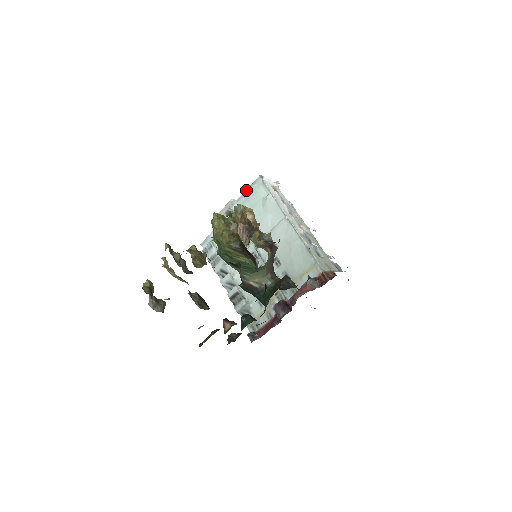
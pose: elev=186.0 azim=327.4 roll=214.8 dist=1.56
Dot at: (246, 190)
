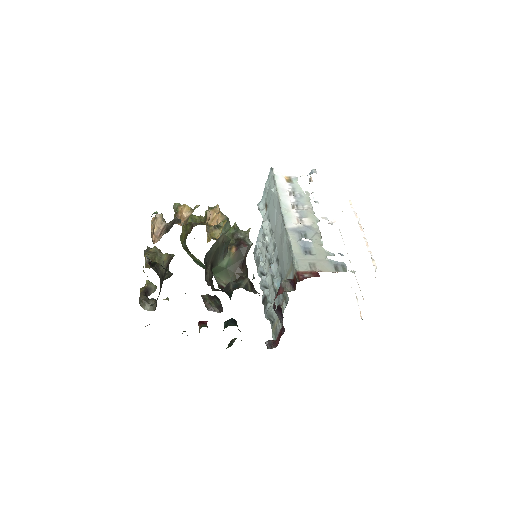
Dot at: (265, 185)
